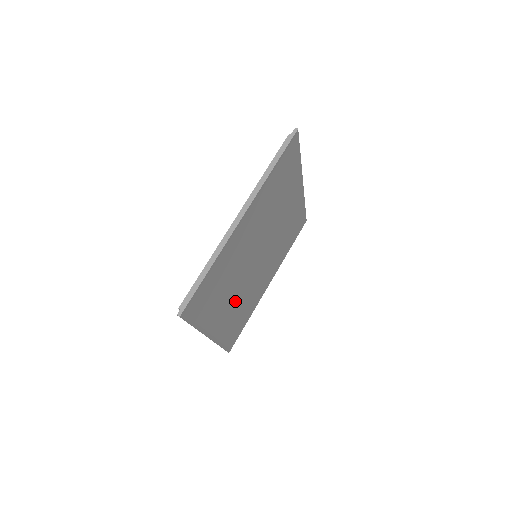
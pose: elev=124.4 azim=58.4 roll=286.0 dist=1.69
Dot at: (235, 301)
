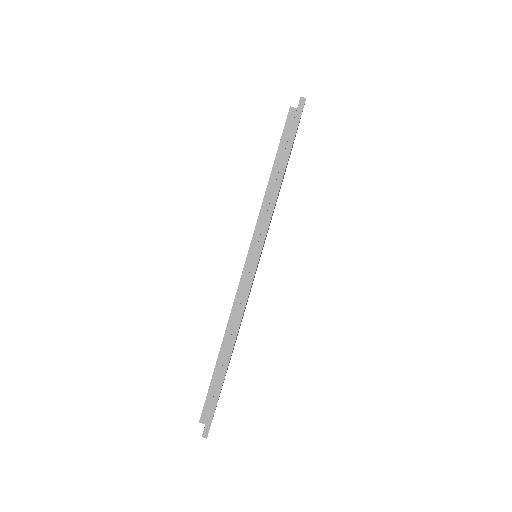
Dot at: occluded
